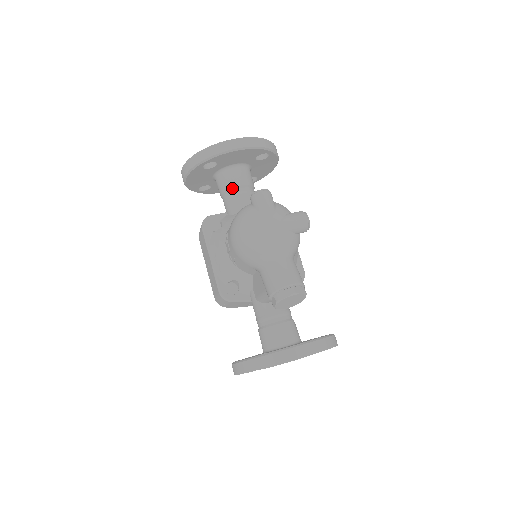
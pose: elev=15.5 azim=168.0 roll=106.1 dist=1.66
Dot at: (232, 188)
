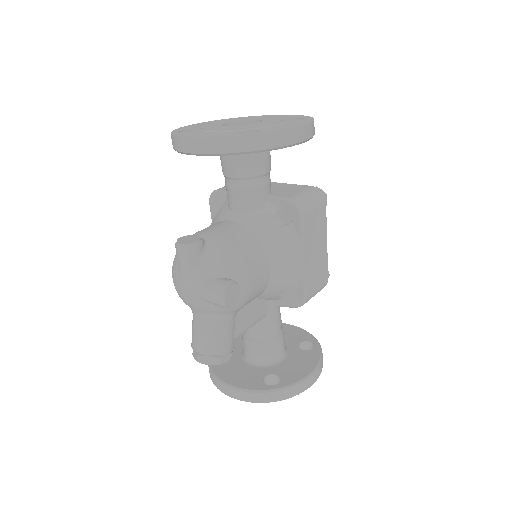
Dot at: (224, 176)
